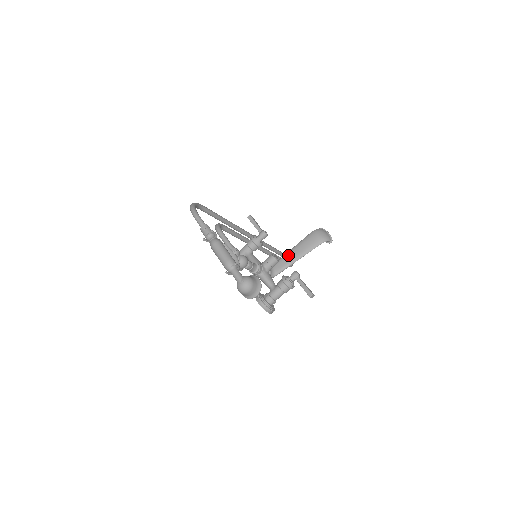
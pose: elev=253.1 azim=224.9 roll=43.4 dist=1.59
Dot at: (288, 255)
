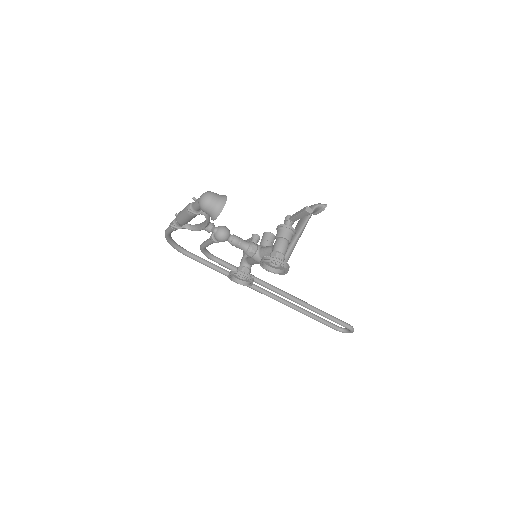
Dot at: occluded
